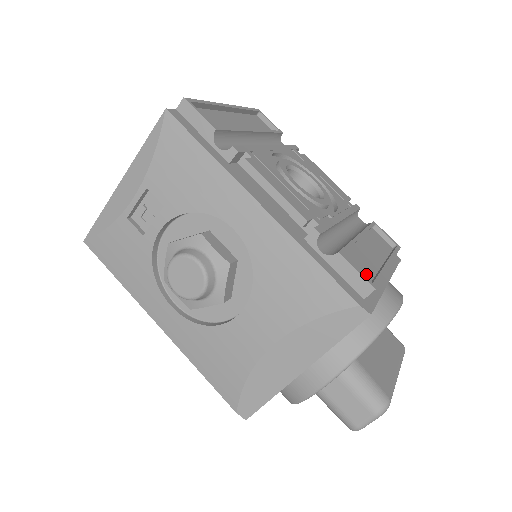
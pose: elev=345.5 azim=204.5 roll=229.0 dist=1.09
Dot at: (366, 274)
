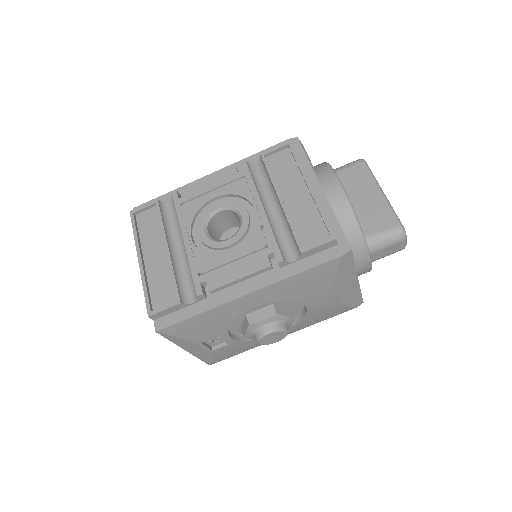
Dot at: (318, 227)
